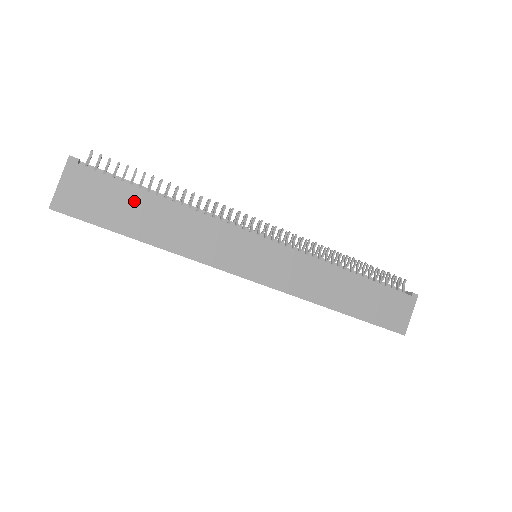
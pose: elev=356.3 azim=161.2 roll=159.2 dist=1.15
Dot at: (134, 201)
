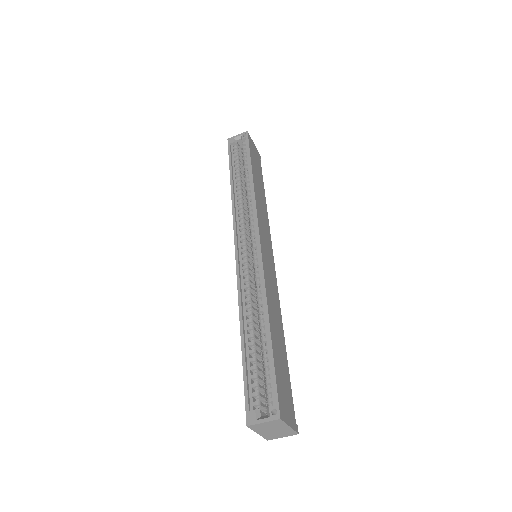
Dot at: (260, 178)
